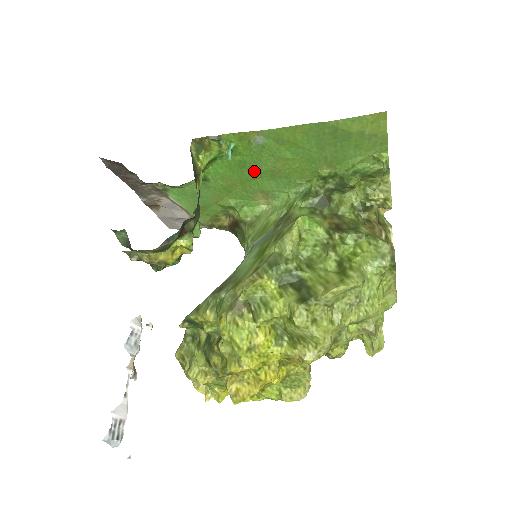
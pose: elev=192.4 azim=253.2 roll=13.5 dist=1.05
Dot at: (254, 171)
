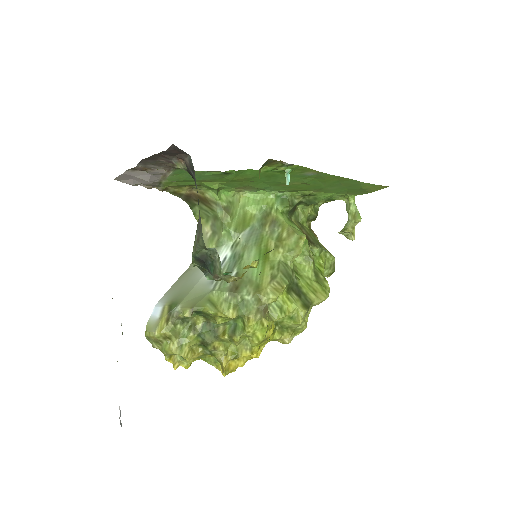
Dot at: (271, 180)
